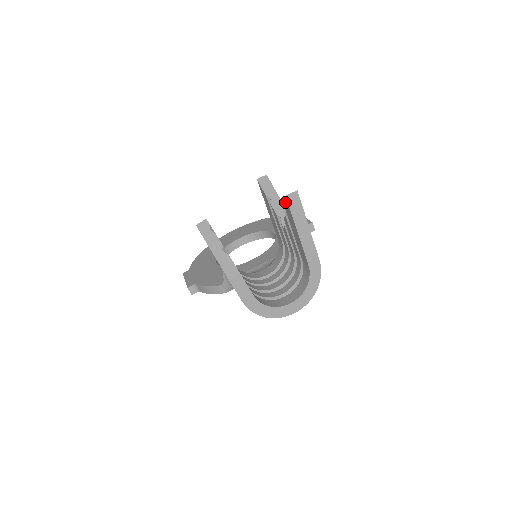
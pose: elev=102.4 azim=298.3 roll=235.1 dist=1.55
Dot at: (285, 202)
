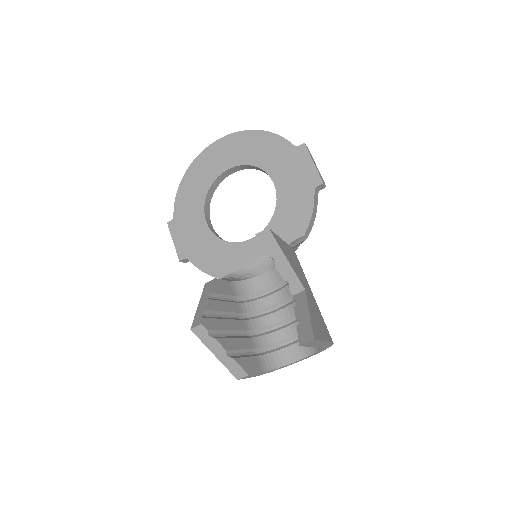
Dot at: (298, 337)
